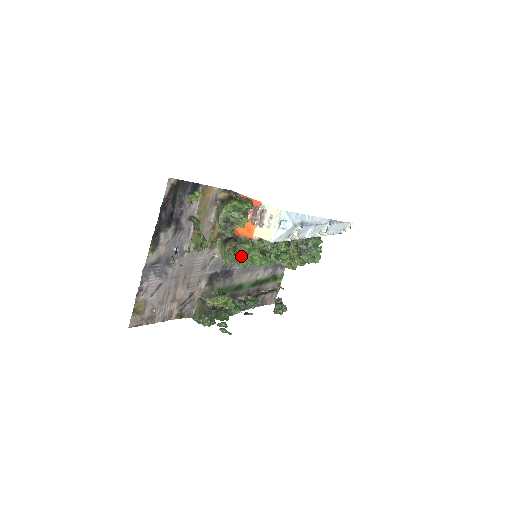
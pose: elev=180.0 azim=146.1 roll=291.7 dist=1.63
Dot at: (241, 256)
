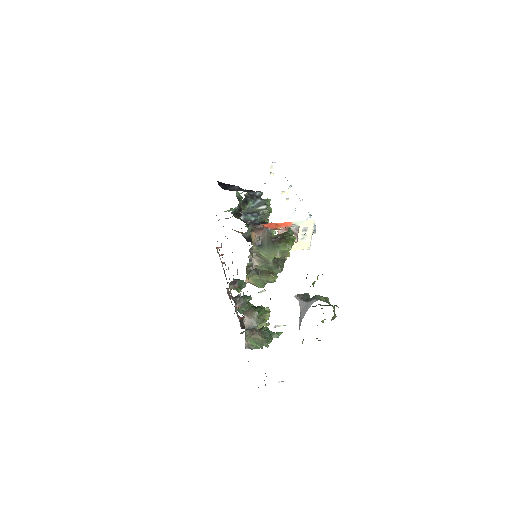
Dot at: occluded
